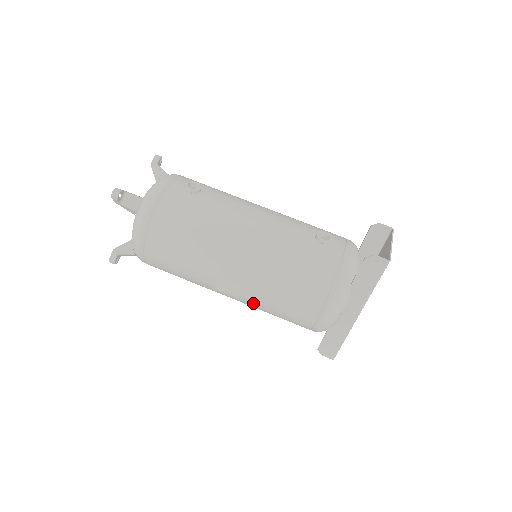
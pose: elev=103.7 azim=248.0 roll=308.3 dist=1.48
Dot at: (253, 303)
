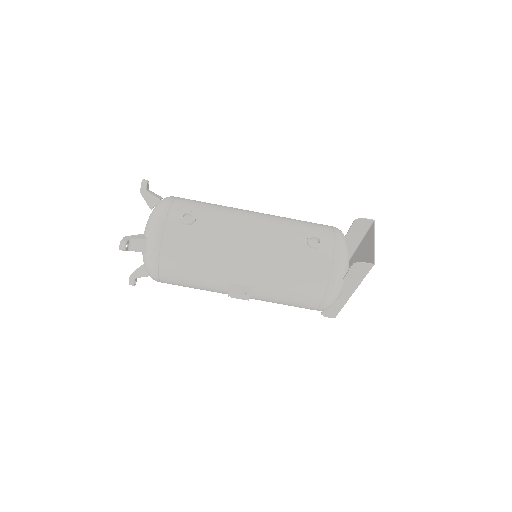
Dot at: occluded
